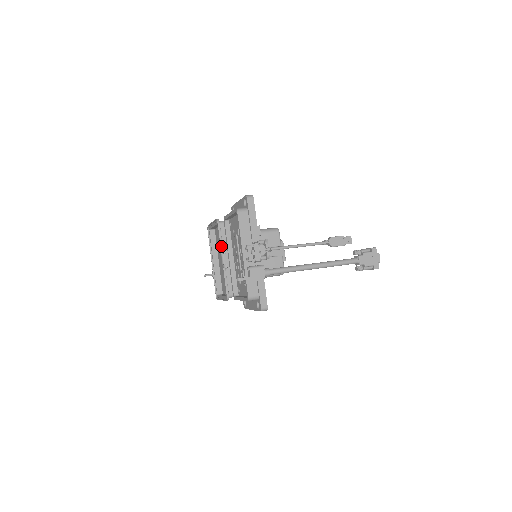
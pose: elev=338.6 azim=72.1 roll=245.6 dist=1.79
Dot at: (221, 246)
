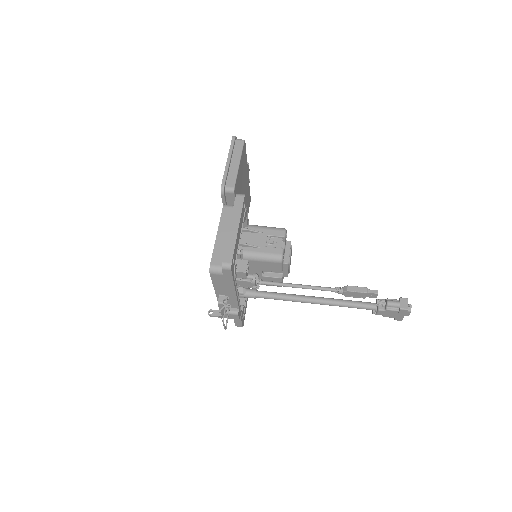
Dot at: occluded
